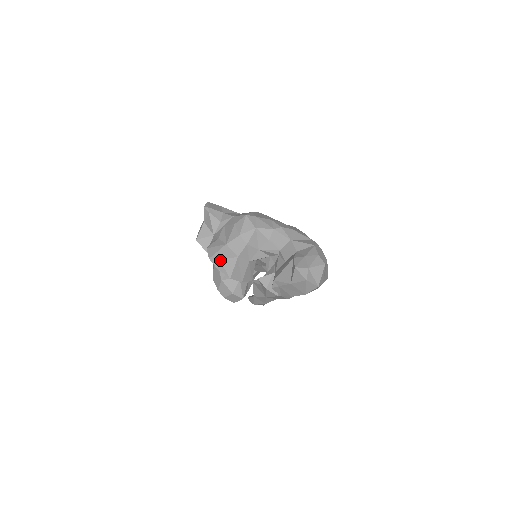
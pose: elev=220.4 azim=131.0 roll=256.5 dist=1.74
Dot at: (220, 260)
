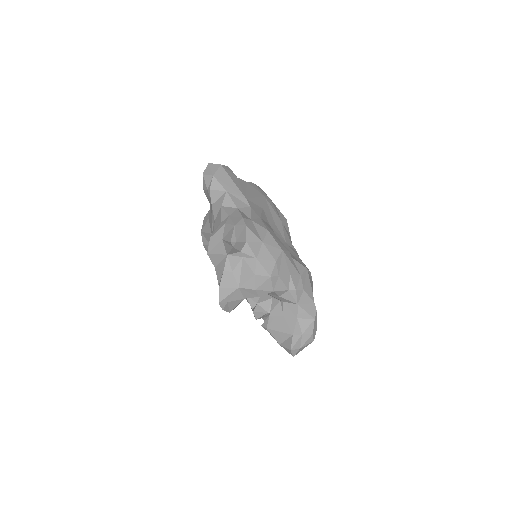
Dot at: (228, 303)
